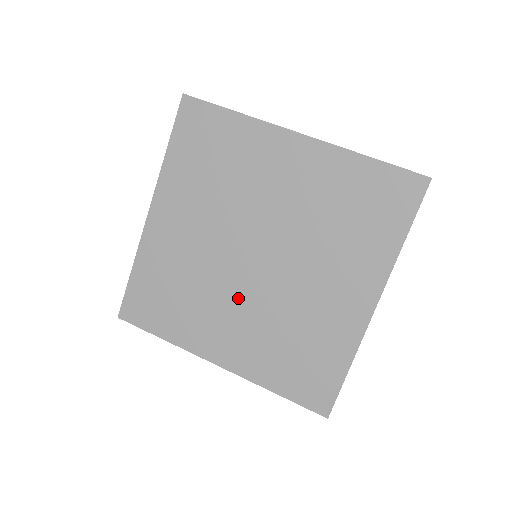
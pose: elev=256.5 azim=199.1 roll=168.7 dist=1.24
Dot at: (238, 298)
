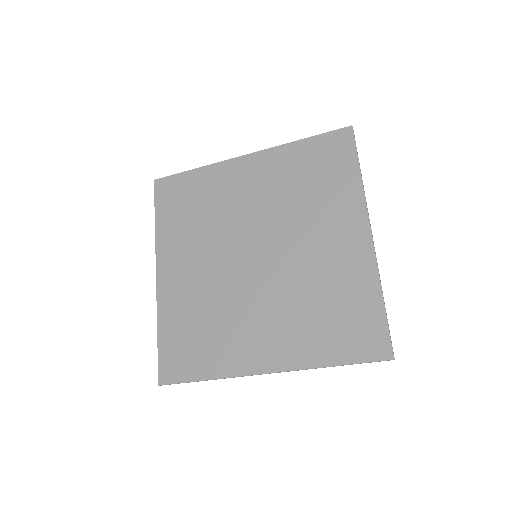
Dot at: (216, 261)
